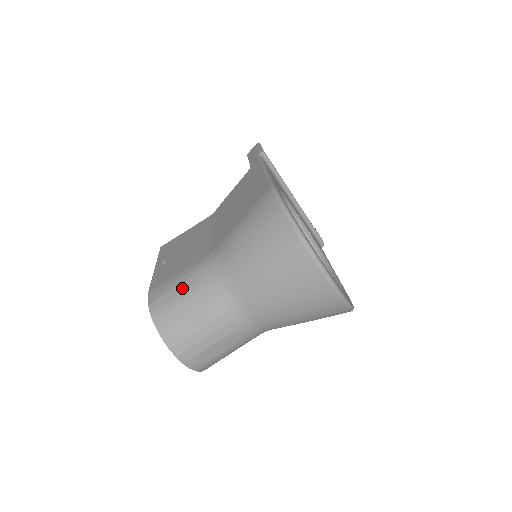
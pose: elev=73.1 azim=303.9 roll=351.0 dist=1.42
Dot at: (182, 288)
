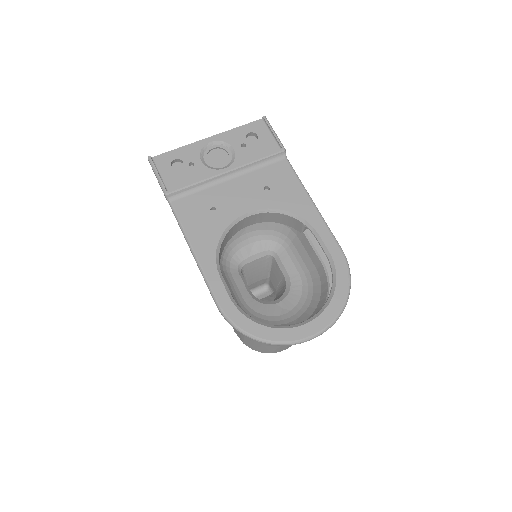
Dot at: (247, 338)
